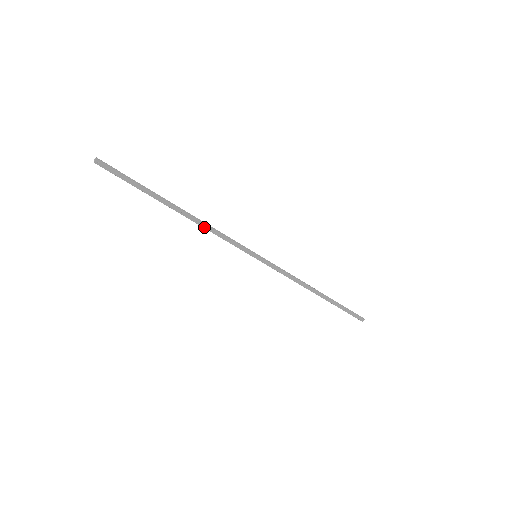
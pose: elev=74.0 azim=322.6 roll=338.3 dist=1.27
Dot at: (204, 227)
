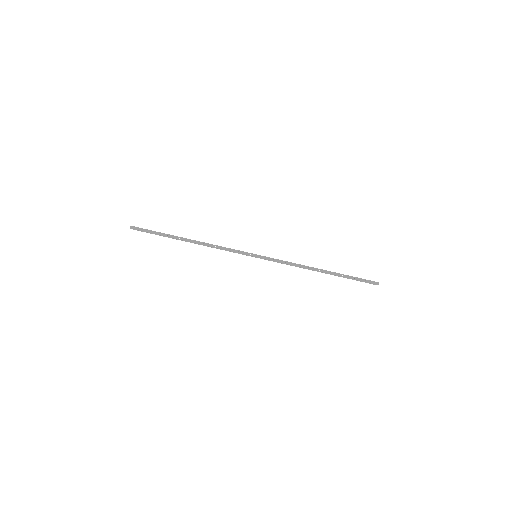
Dot at: (210, 246)
